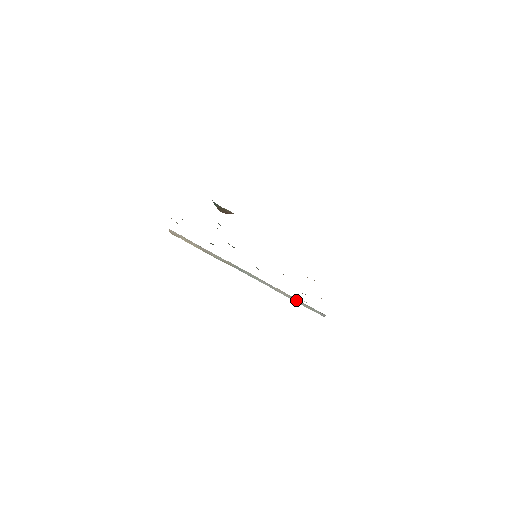
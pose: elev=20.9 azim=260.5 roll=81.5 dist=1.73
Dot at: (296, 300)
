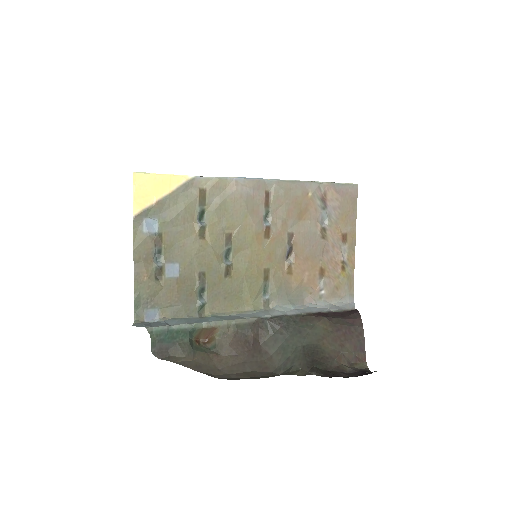
Dot at: occluded
